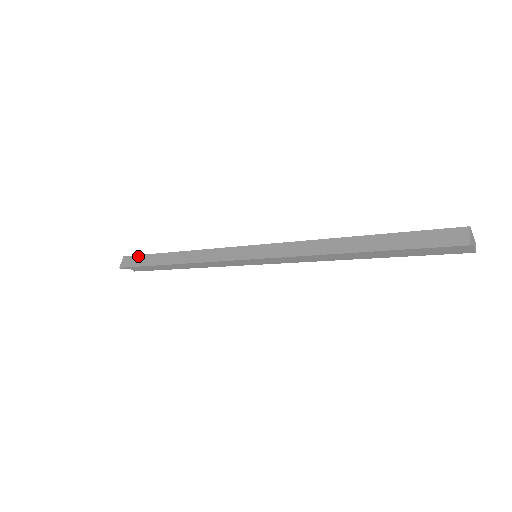
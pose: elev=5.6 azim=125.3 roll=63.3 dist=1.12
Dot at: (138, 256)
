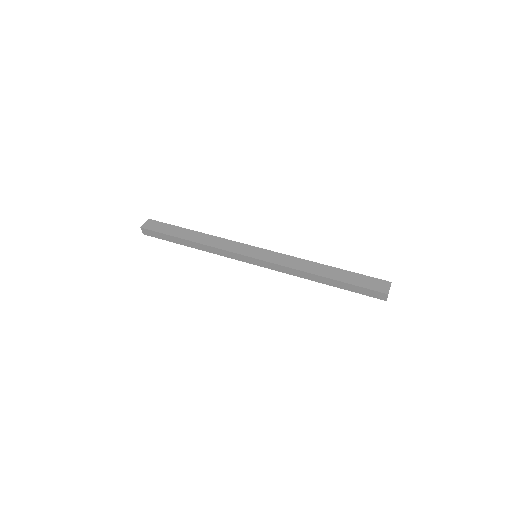
Dot at: (156, 233)
